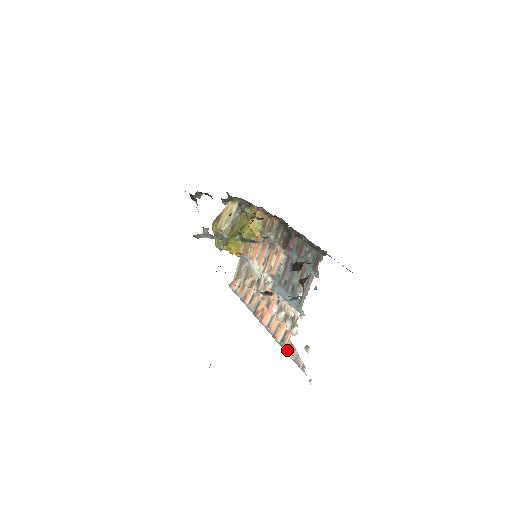
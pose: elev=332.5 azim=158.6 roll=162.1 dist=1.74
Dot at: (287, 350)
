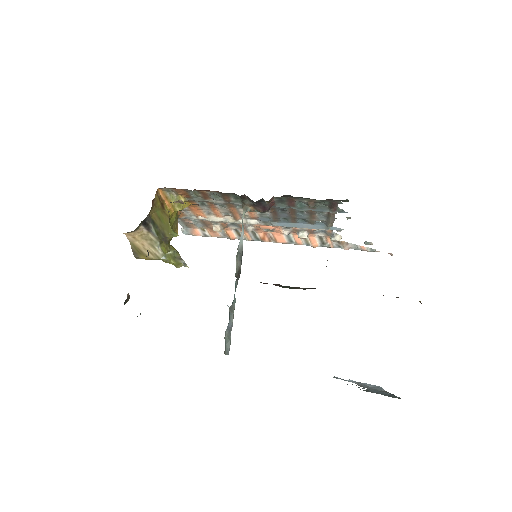
Dot at: (337, 247)
